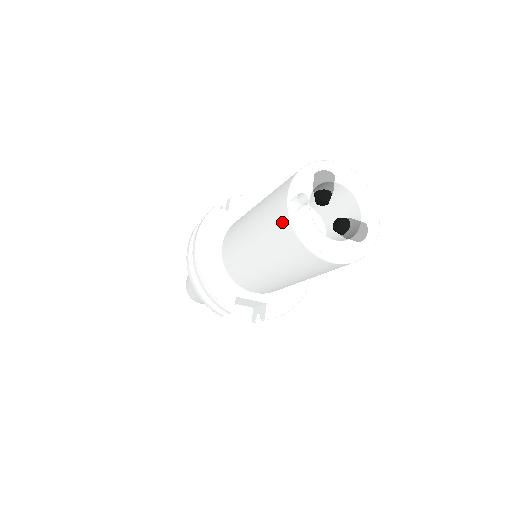
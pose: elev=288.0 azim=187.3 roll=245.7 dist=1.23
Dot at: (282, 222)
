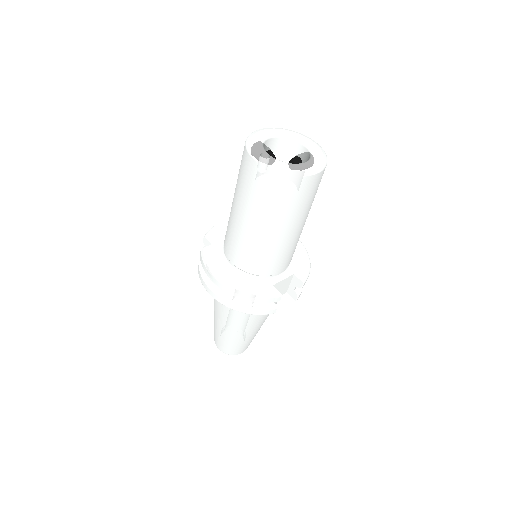
Dot at: (267, 179)
